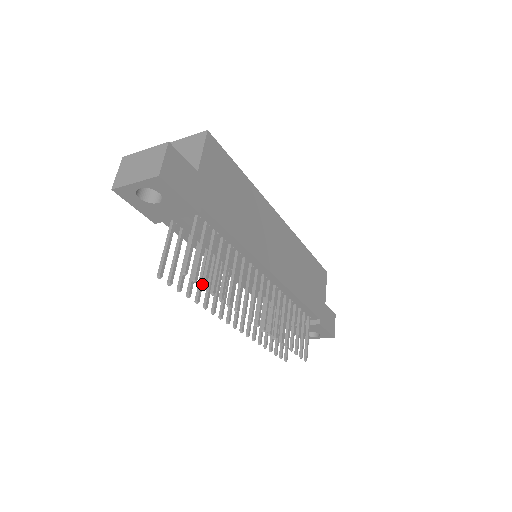
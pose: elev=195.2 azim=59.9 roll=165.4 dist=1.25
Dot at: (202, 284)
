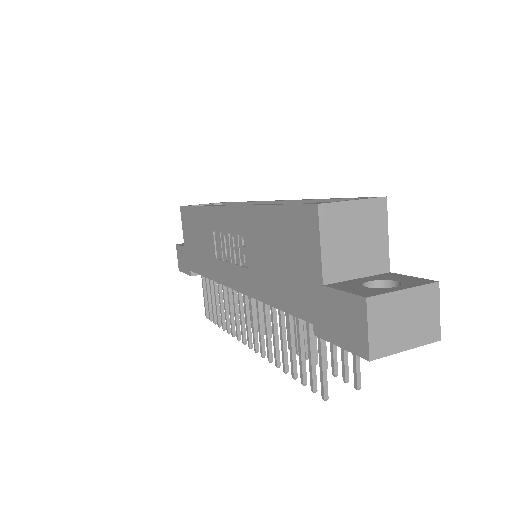
Dot at: (336, 373)
